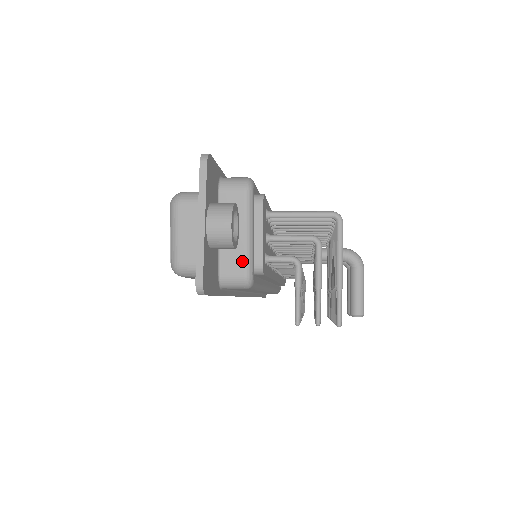
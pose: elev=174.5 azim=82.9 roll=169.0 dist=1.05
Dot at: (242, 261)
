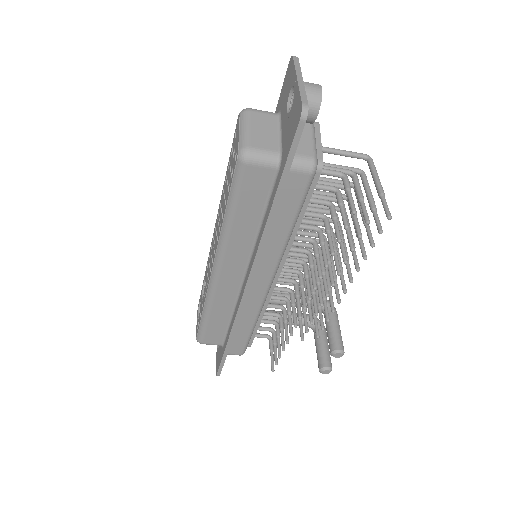
Dot at: (310, 147)
